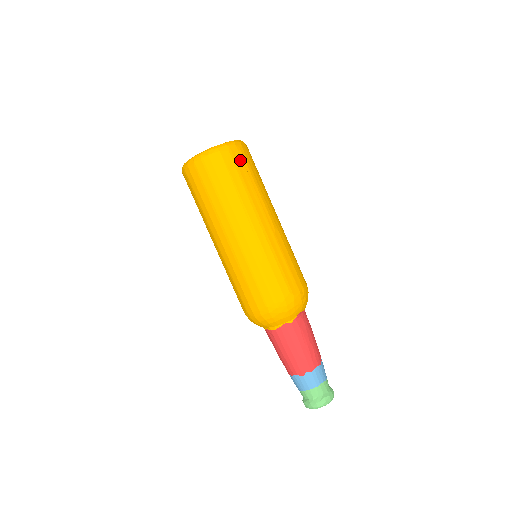
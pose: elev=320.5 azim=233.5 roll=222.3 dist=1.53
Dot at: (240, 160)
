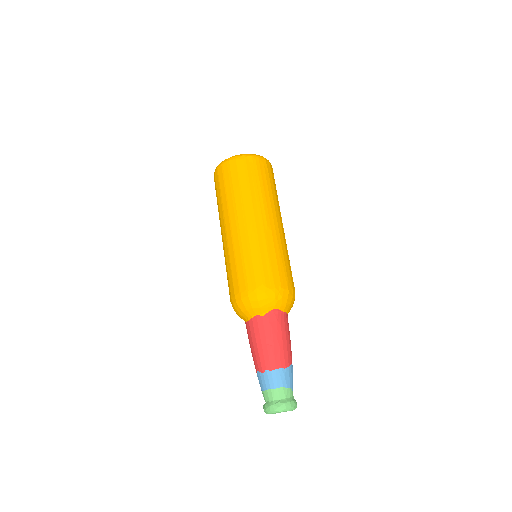
Dot at: (252, 168)
